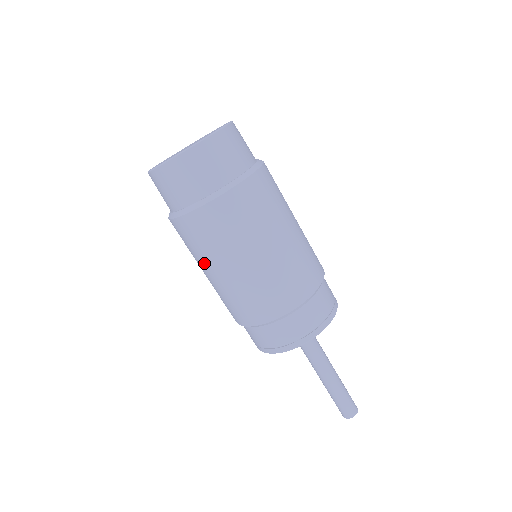
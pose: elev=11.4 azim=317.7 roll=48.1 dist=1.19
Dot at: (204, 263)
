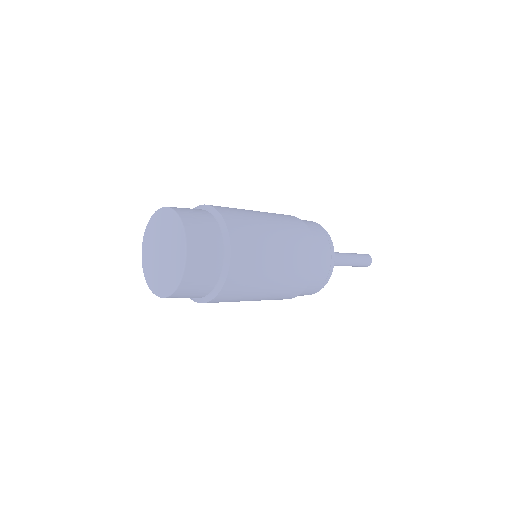
Dot at: occluded
